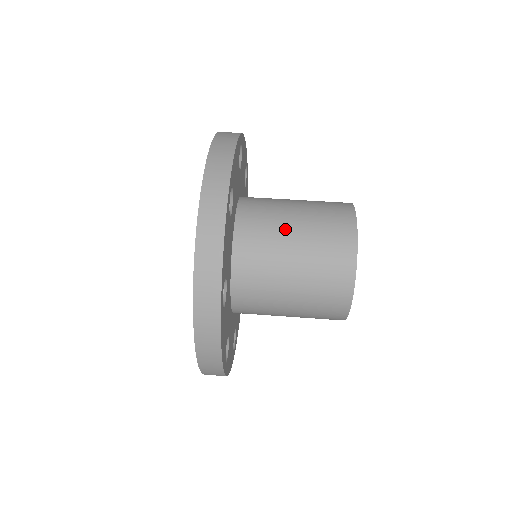
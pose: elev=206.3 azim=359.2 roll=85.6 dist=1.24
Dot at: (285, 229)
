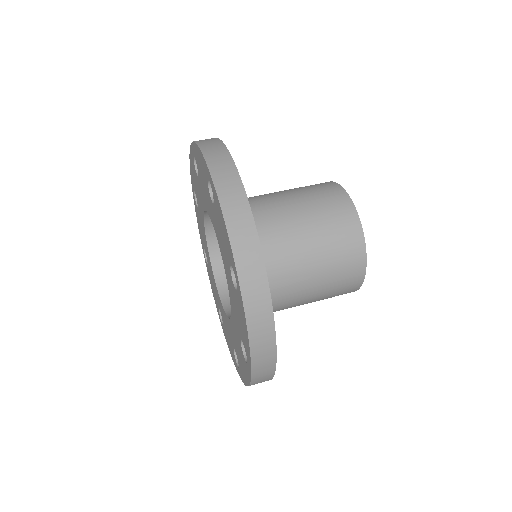
Dot at: (270, 193)
